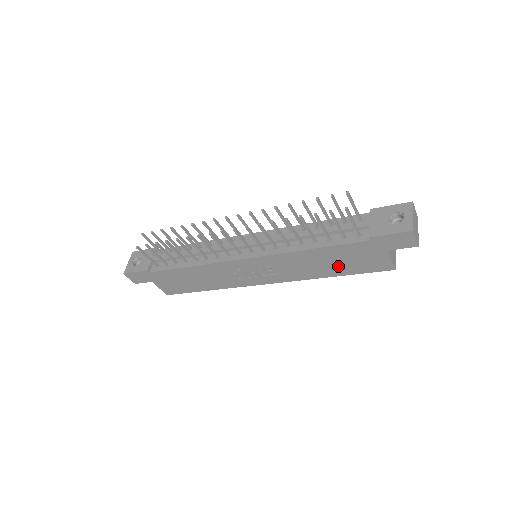
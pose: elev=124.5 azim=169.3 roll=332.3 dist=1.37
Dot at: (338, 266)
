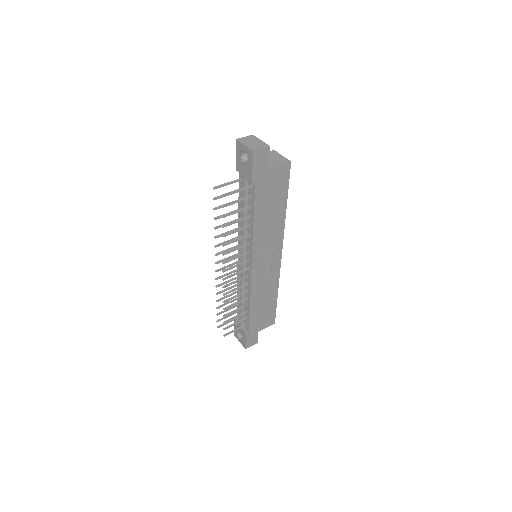
Dot at: (276, 204)
